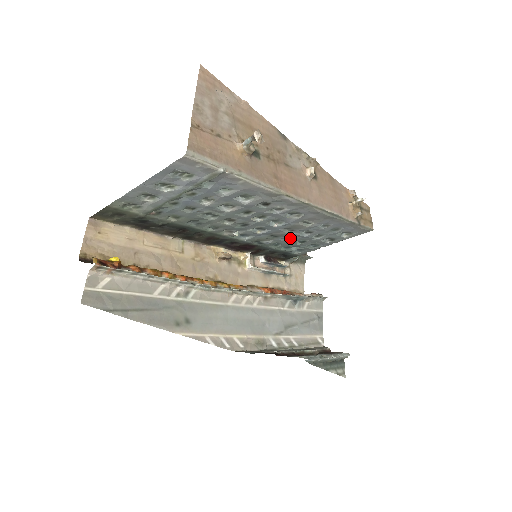
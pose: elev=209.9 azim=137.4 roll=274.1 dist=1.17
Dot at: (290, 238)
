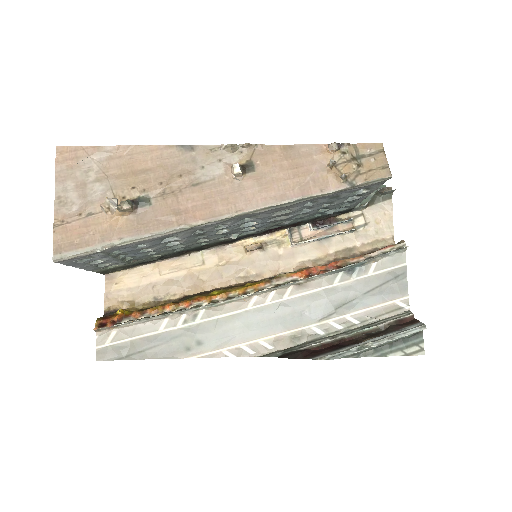
Dot at: (302, 214)
